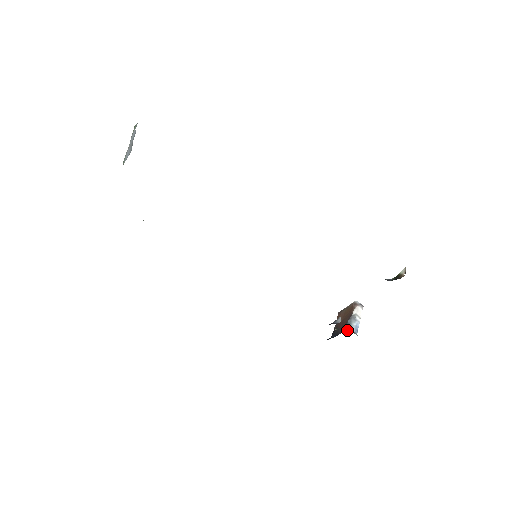
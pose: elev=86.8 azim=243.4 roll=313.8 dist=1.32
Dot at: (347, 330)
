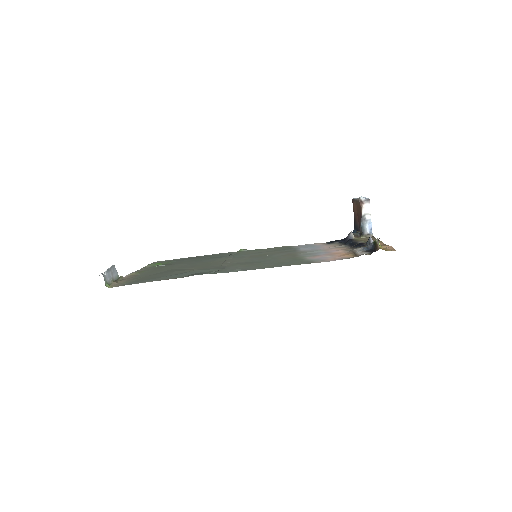
Dot at: (362, 235)
